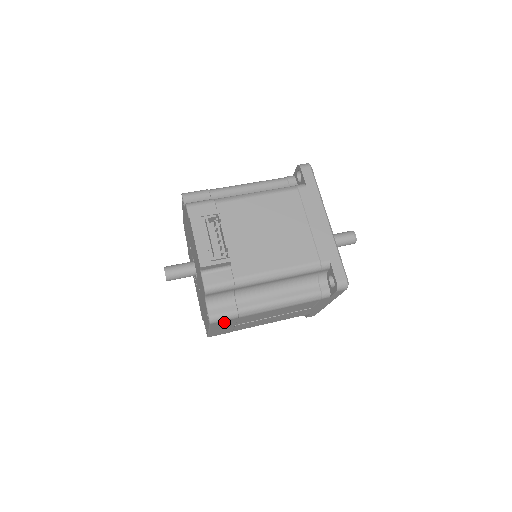
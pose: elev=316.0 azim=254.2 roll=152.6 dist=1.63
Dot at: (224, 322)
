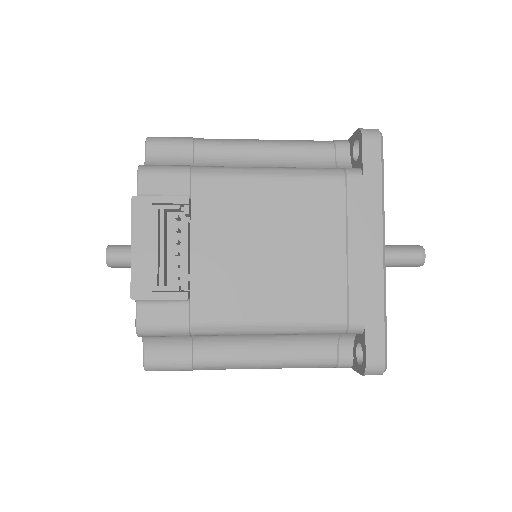
Dot at: occluded
